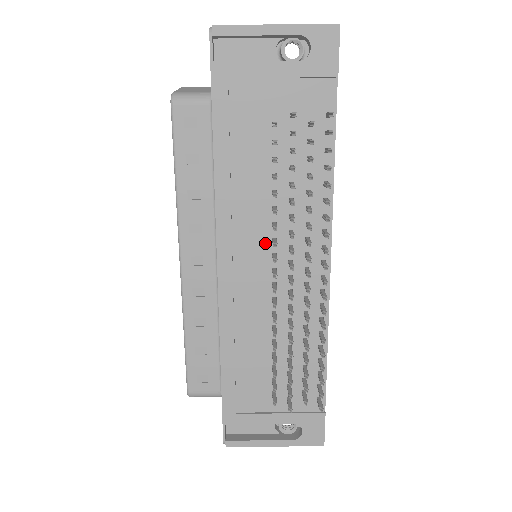
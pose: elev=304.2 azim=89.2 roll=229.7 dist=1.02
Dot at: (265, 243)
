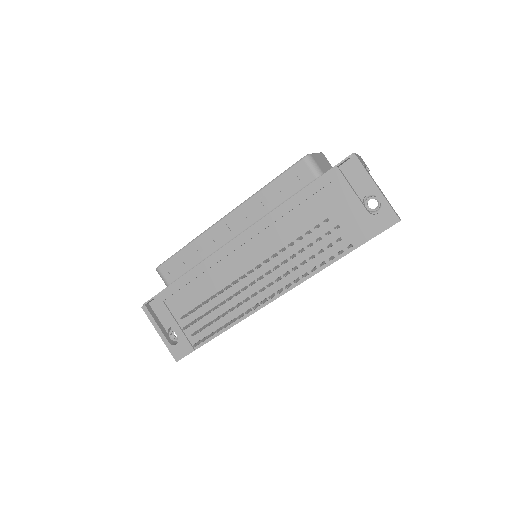
Dot at: (263, 256)
